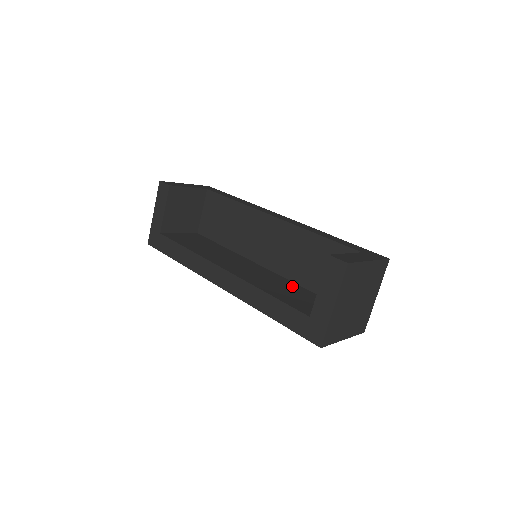
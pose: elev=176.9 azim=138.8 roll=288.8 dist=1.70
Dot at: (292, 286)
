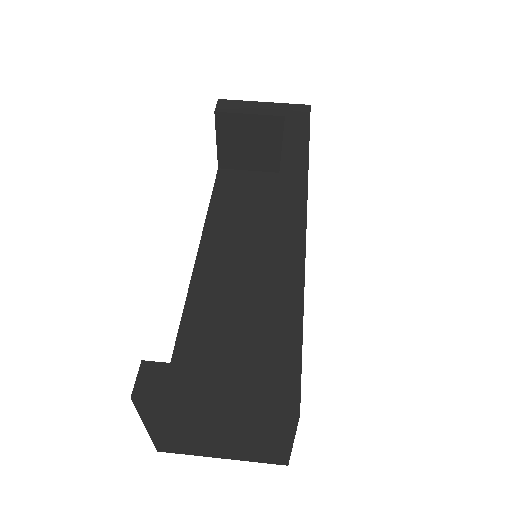
Dot at: (247, 331)
